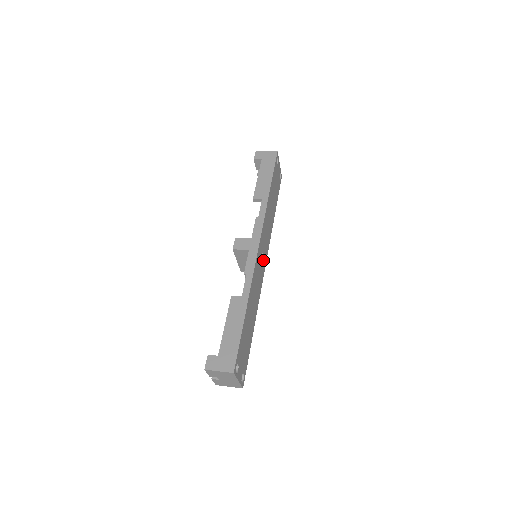
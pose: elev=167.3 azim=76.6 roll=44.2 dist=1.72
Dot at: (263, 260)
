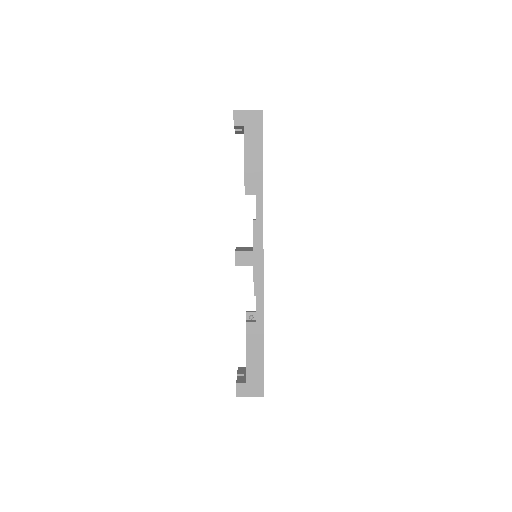
Dot at: occluded
